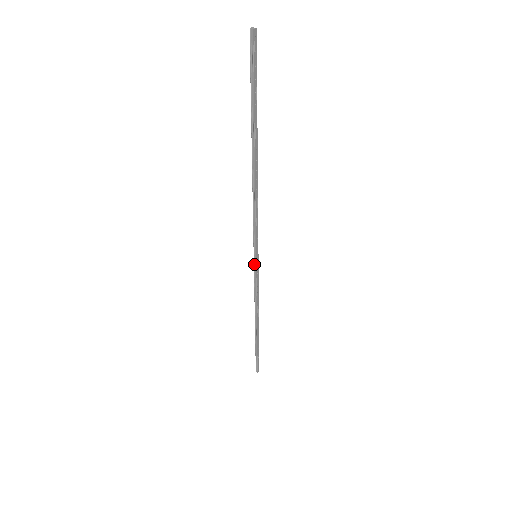
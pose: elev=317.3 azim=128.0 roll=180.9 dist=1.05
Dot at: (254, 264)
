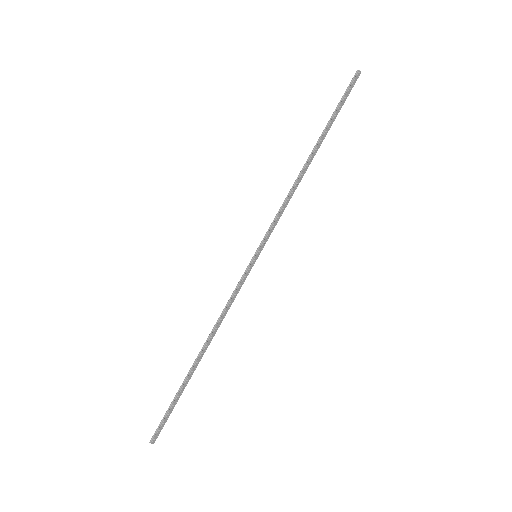
Dot at: (249, 264)
